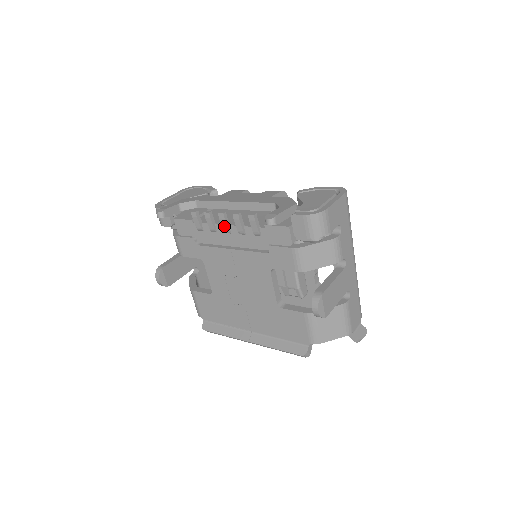
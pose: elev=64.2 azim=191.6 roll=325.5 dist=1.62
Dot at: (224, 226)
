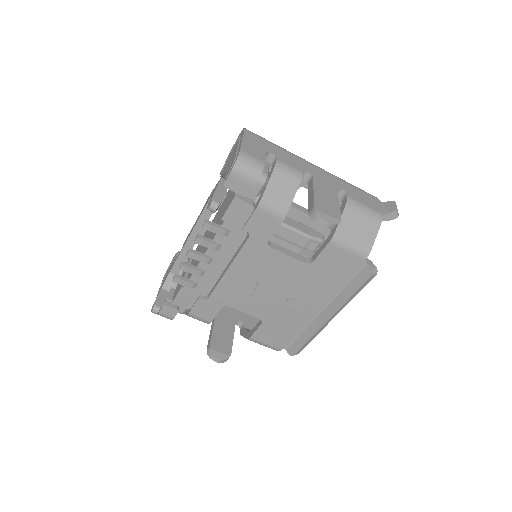
Dot at: (202, 259)
